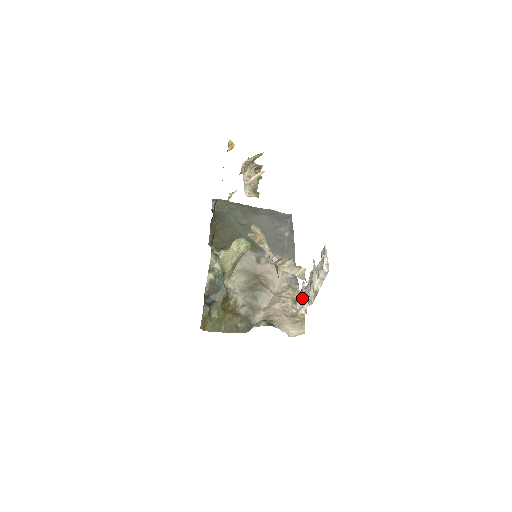
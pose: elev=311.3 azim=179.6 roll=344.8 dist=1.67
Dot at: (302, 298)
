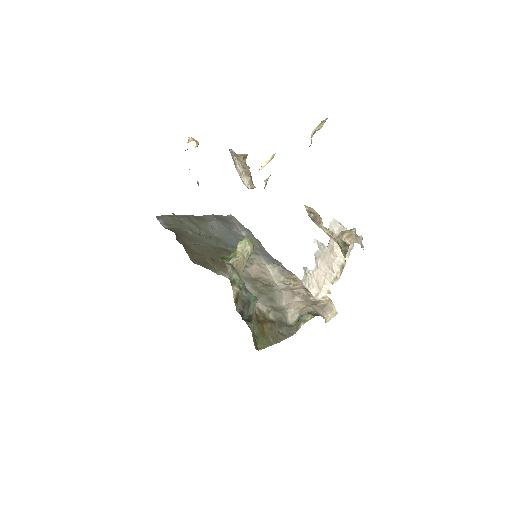
Dot at: (314, 282)
